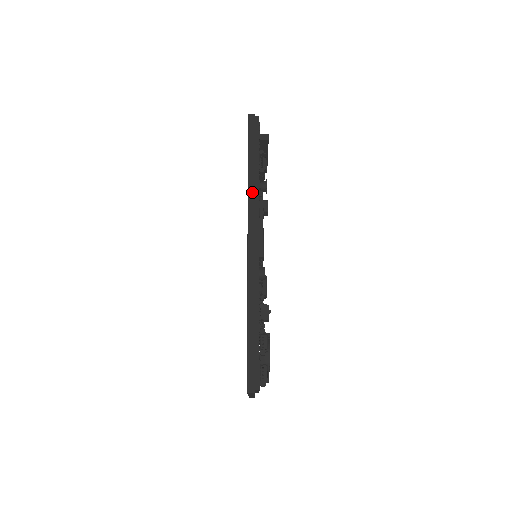
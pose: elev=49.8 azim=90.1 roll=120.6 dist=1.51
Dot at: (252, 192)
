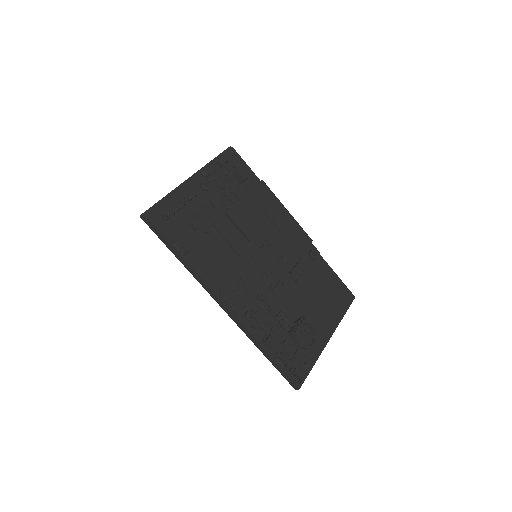
Dot at: (195, 276)
